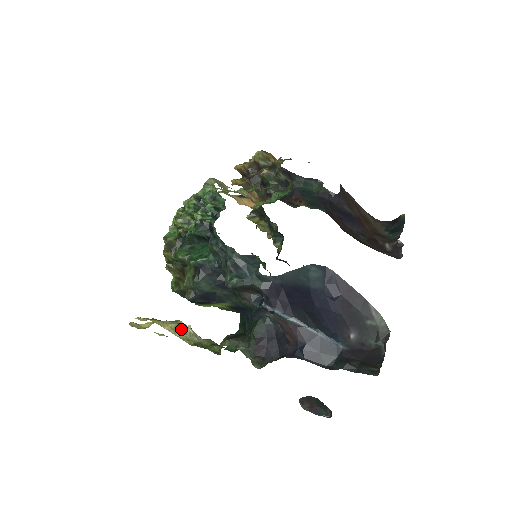
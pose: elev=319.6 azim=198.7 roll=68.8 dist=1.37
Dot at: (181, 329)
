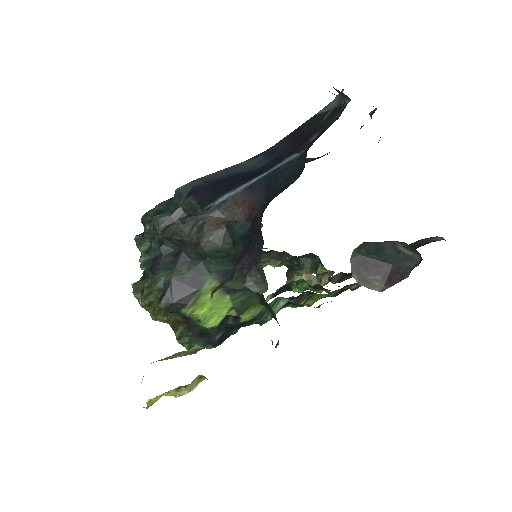
Dot at: (183, 352)
